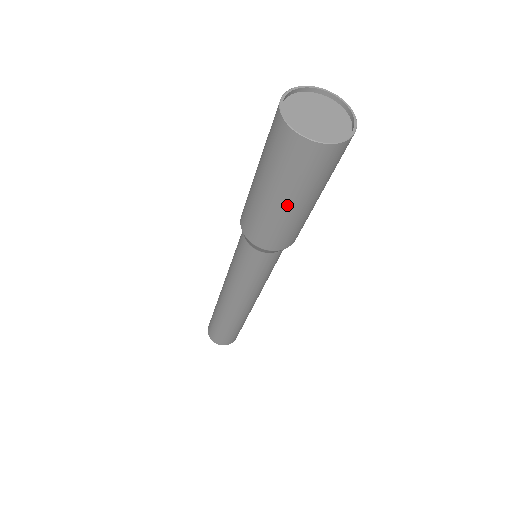
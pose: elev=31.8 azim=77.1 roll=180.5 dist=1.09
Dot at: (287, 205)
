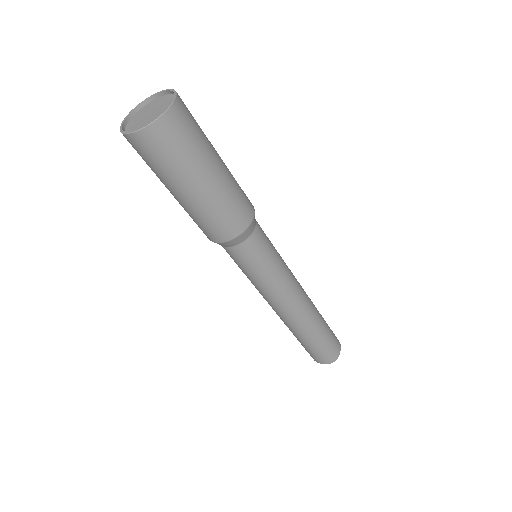
Dot at: (194, 190)
